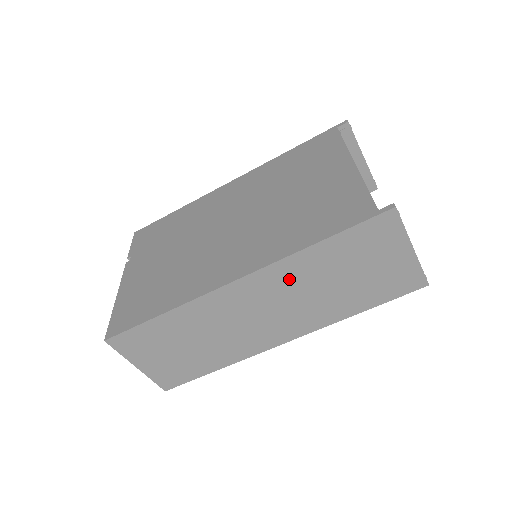
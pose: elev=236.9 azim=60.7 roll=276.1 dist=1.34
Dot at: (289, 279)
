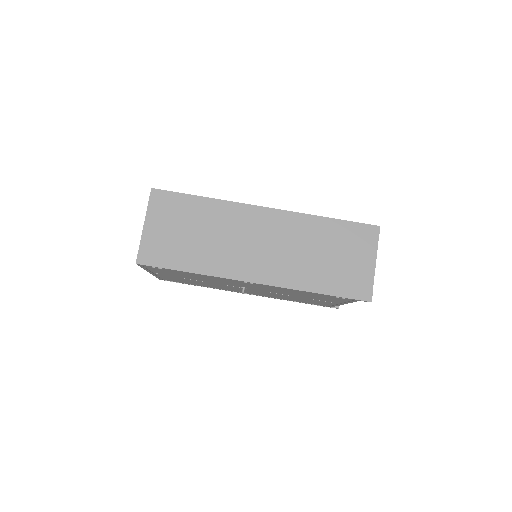
Dot at: (296, 230)
